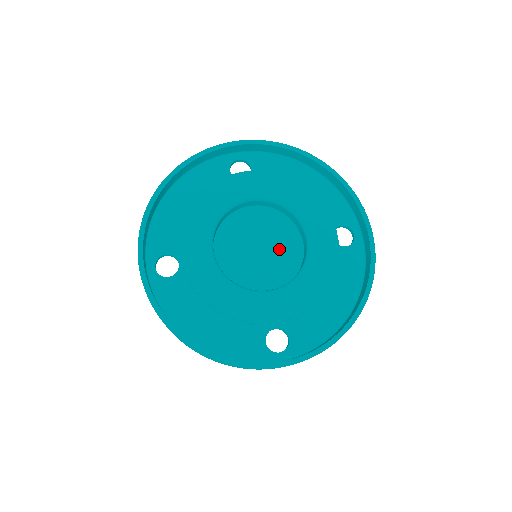
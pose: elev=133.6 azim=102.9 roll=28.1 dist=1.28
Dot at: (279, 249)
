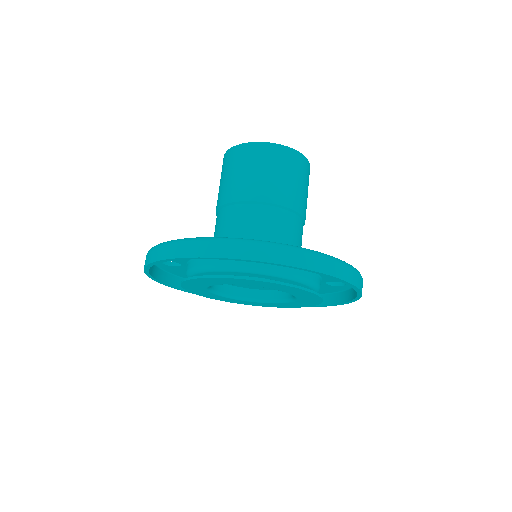
Dot at: occluded
